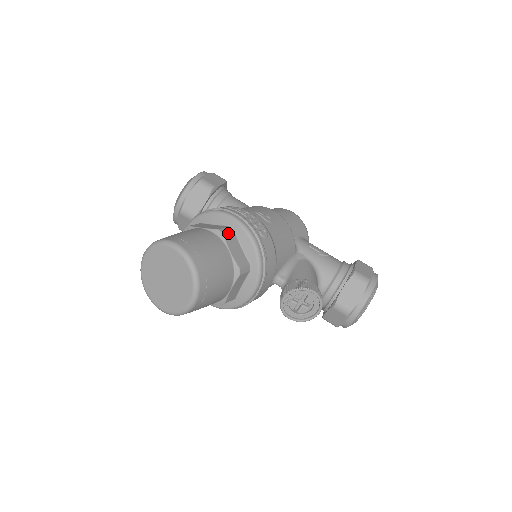
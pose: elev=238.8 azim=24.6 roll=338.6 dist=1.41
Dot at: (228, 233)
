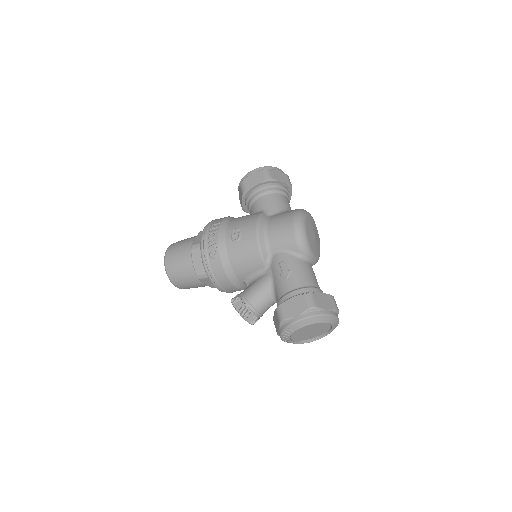
Dot at: (196, 249)
